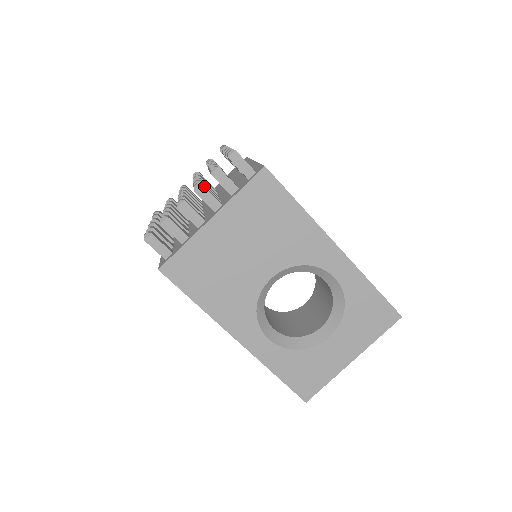
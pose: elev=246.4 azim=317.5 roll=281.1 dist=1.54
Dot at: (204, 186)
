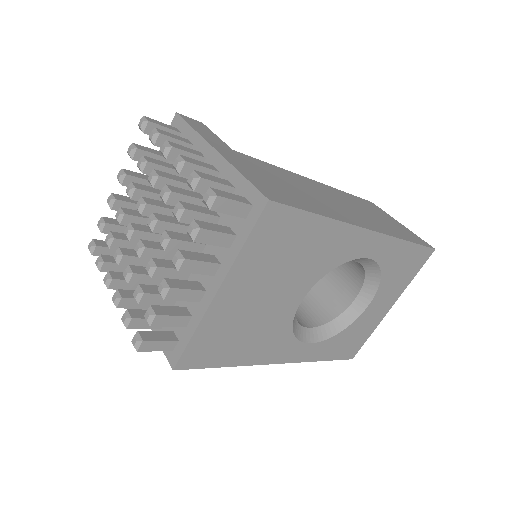
Dot at: (187, 255)
